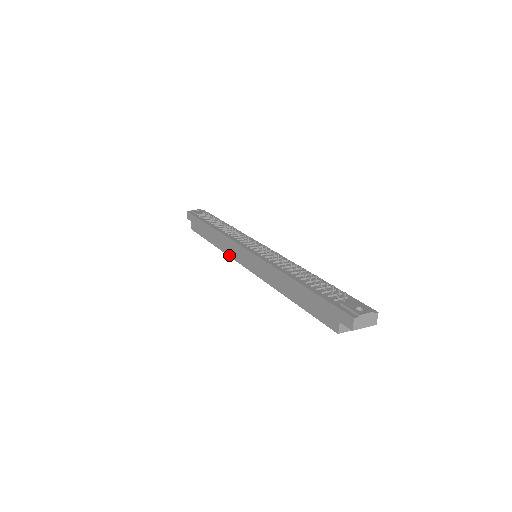
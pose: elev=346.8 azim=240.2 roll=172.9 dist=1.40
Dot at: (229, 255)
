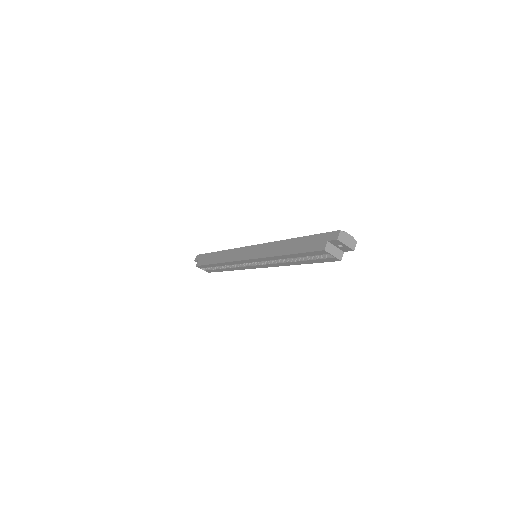
Dot at: (231, 261)
